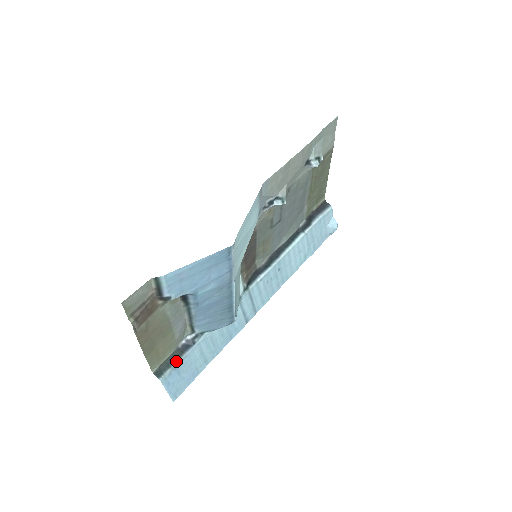
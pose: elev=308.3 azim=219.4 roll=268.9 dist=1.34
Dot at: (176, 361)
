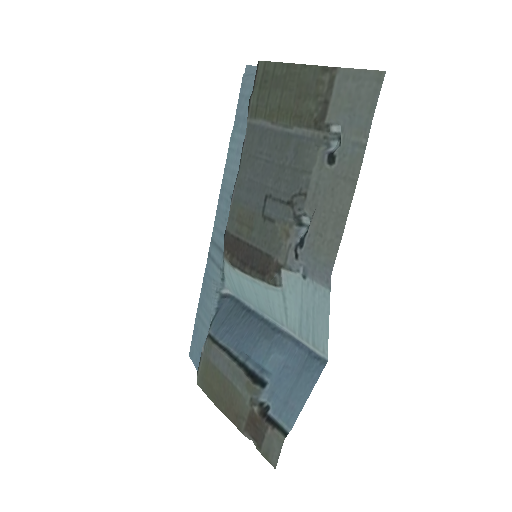
Dot at: occluded
